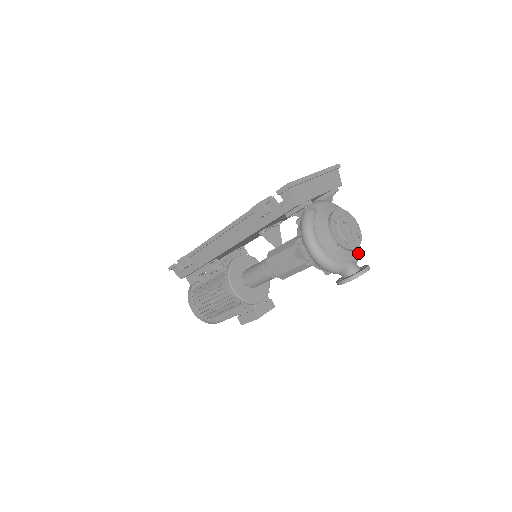
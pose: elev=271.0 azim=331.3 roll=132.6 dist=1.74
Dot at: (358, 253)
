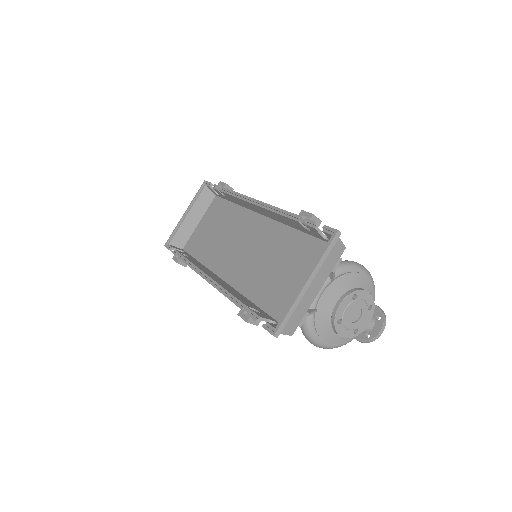
Dot at: occluded
